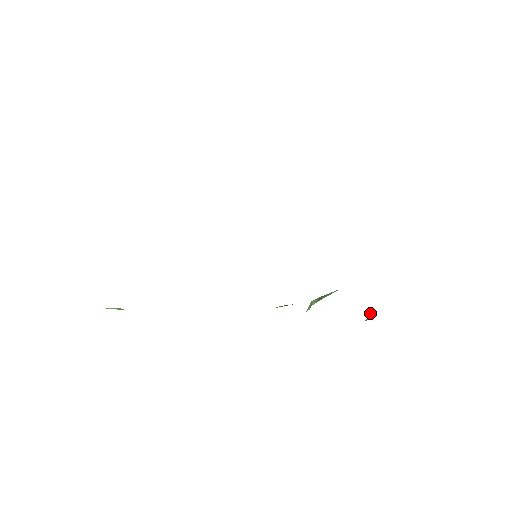
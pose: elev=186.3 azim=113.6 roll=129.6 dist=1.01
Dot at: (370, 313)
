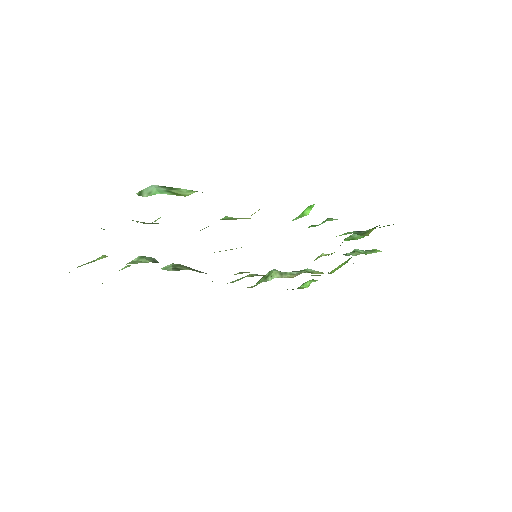
Dot at: (308, 281)
